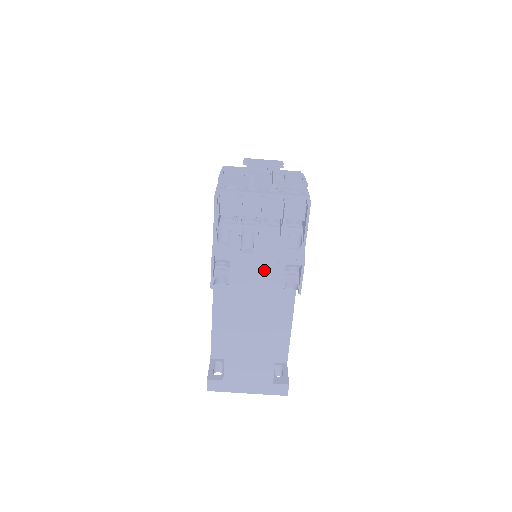
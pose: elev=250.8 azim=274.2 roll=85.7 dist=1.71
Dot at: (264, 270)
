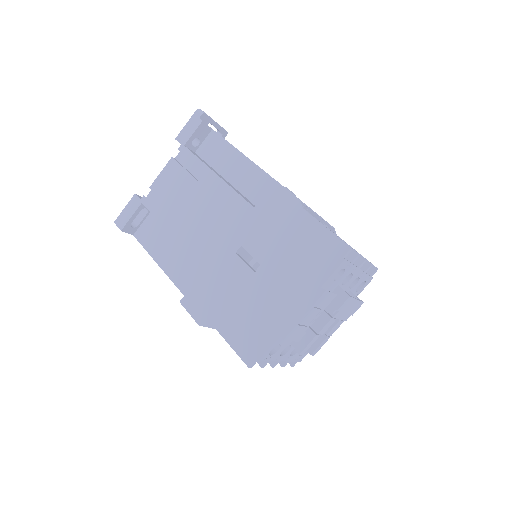
Dot at: occluded
